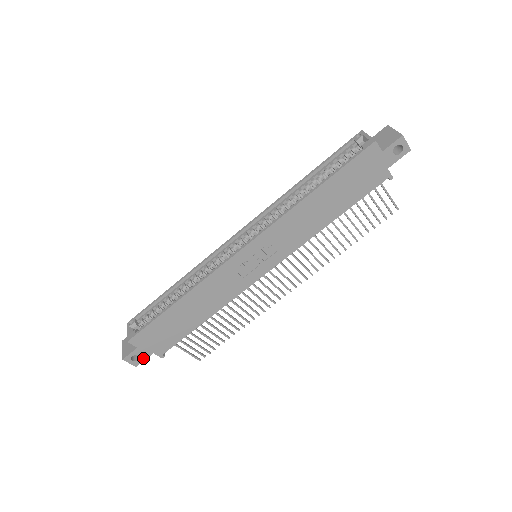
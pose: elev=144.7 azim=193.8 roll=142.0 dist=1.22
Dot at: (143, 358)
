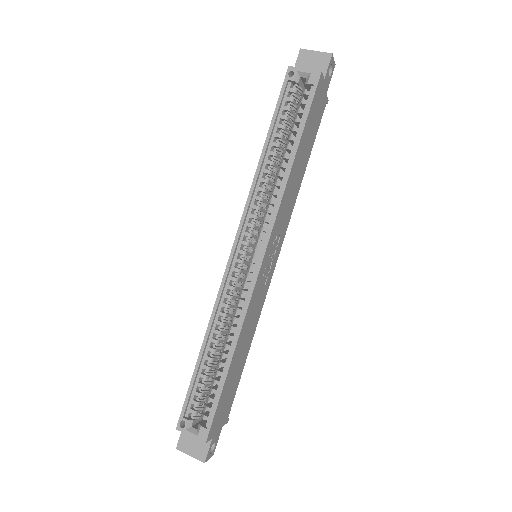
Dot at: (216, 441)
